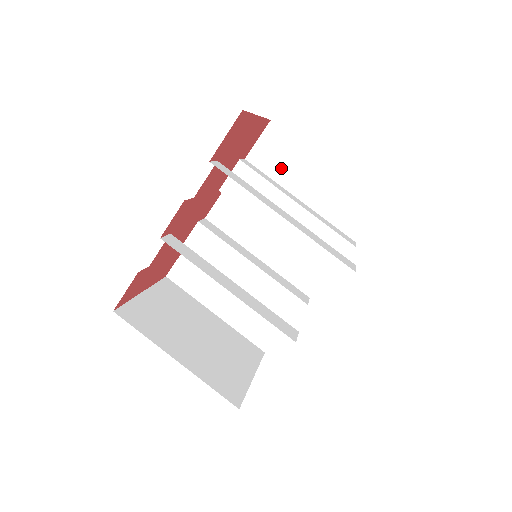
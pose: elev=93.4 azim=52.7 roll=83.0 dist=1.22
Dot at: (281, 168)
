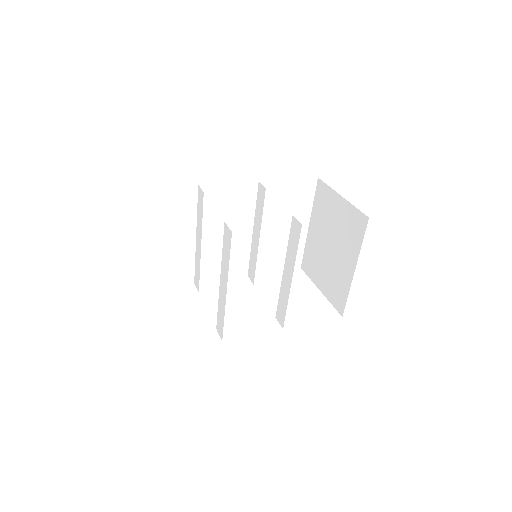
Dot at: (292, 204)
